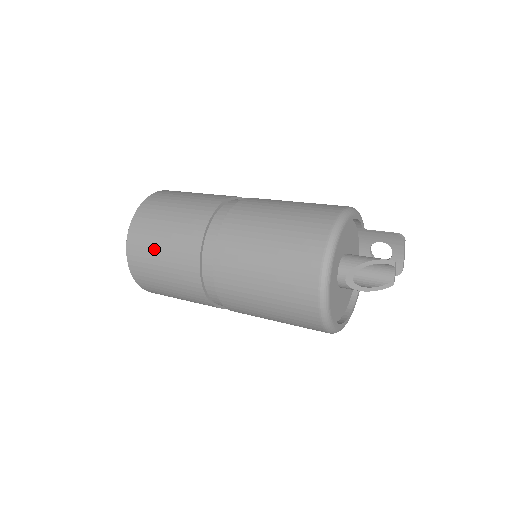
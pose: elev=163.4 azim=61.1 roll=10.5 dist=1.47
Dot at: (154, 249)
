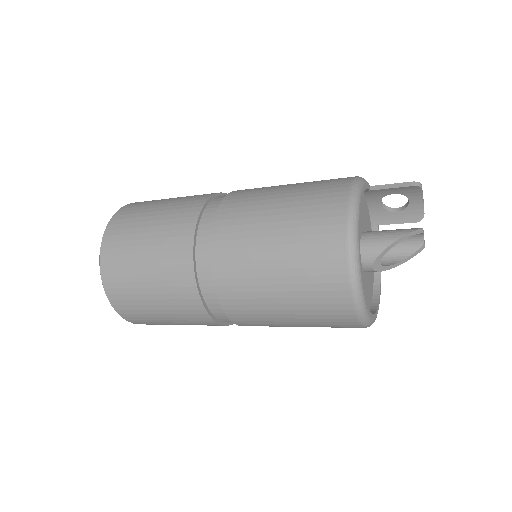
Dot at: (144, 301)
